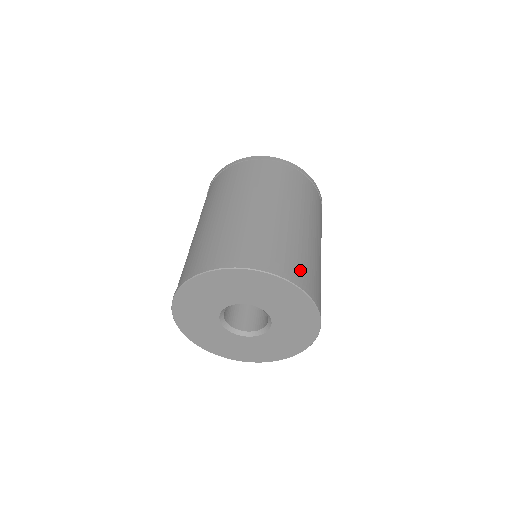
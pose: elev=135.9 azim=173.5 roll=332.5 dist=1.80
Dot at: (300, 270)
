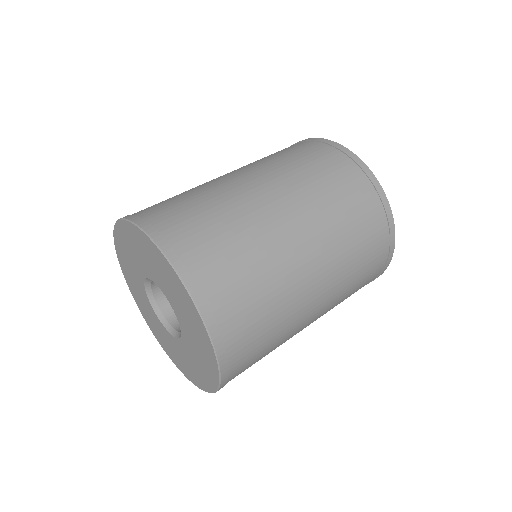
Dot at: (186, 231)
